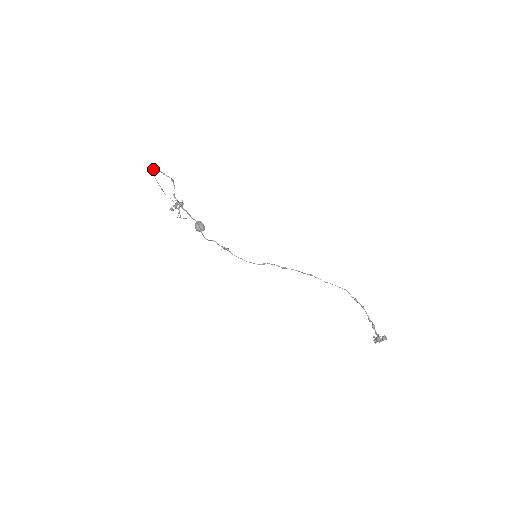
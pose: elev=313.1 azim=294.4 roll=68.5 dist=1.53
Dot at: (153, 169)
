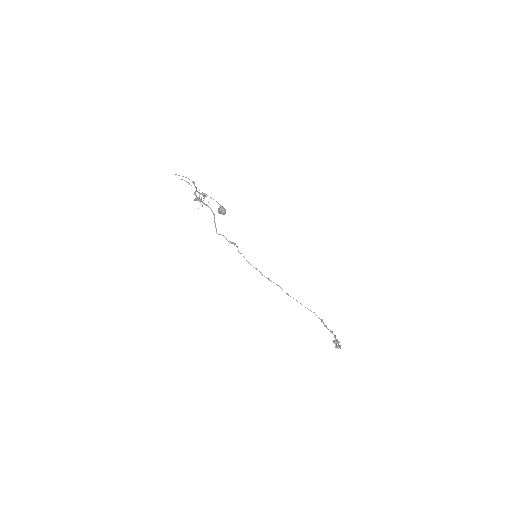
Dot at: (175, 174)
